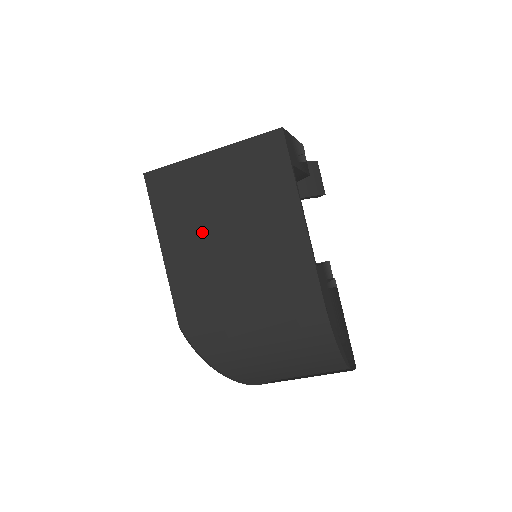
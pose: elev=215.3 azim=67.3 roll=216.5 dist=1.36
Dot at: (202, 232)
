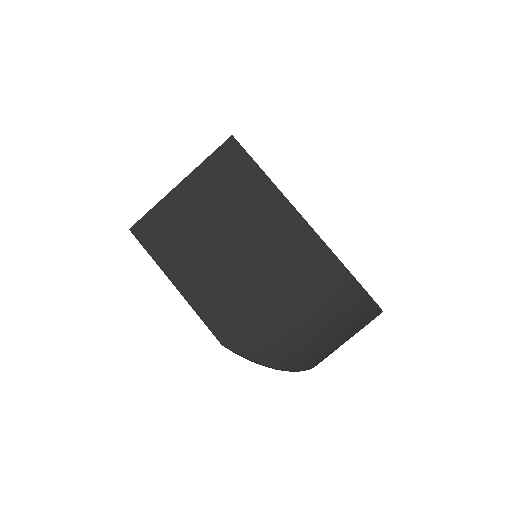
Dot at: (204, 252)
